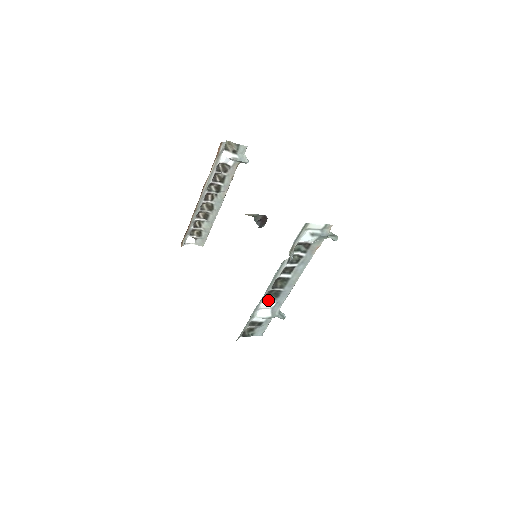
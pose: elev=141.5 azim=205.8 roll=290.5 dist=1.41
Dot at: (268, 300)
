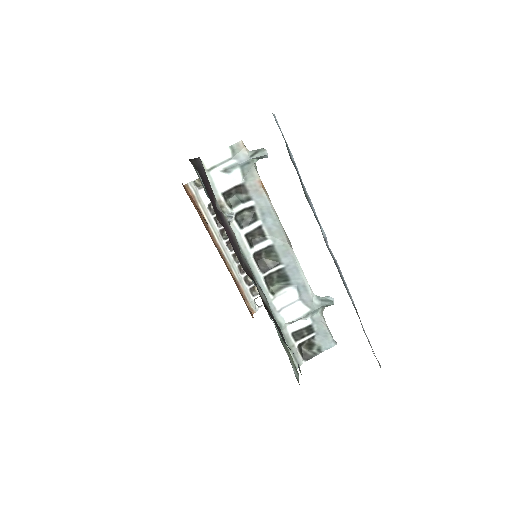
Dot at: (281, 291)
